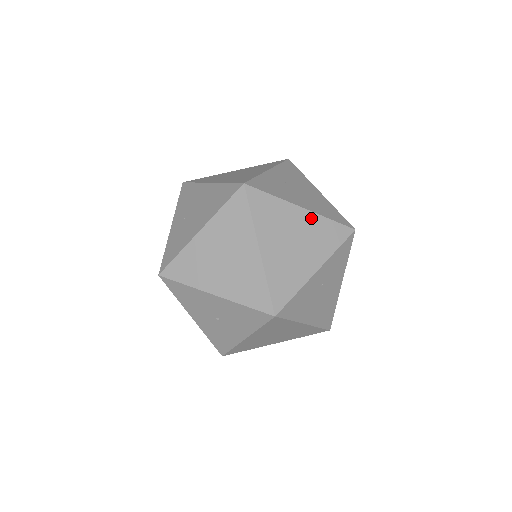
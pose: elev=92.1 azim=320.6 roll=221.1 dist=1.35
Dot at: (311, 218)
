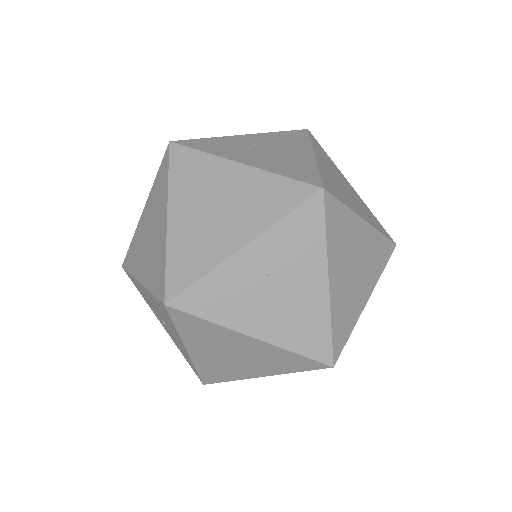
Dot at: (250, 175)
